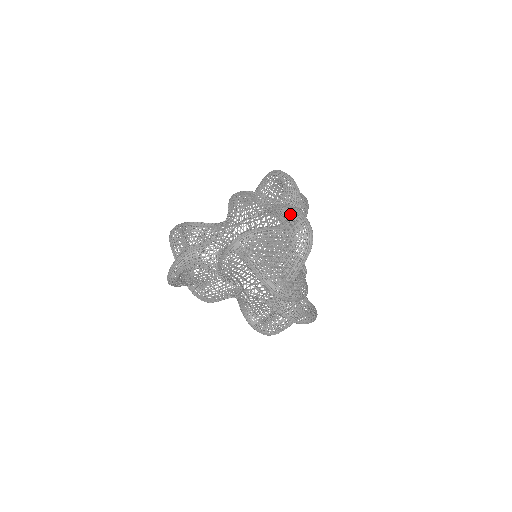
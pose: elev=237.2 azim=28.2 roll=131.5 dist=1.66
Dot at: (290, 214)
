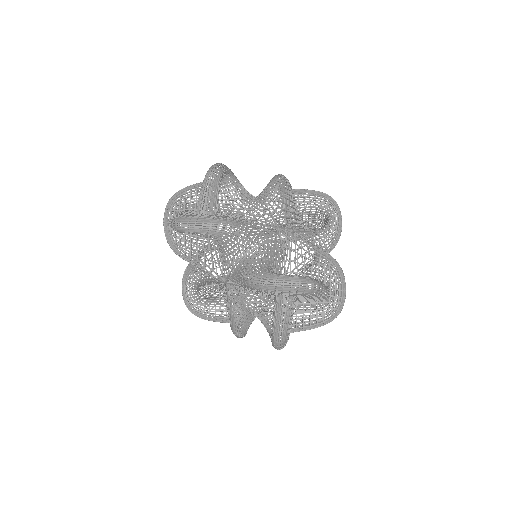
Dot at: occluded
